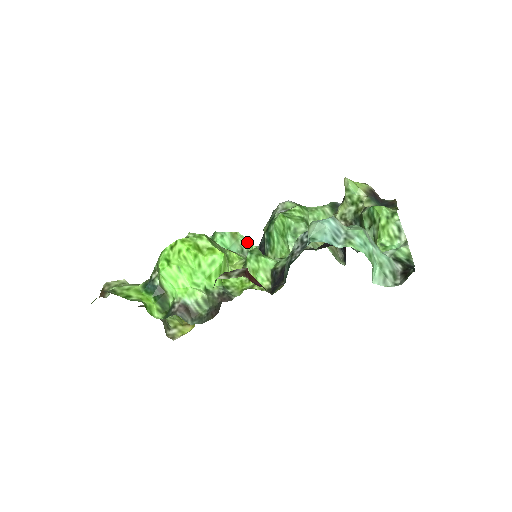
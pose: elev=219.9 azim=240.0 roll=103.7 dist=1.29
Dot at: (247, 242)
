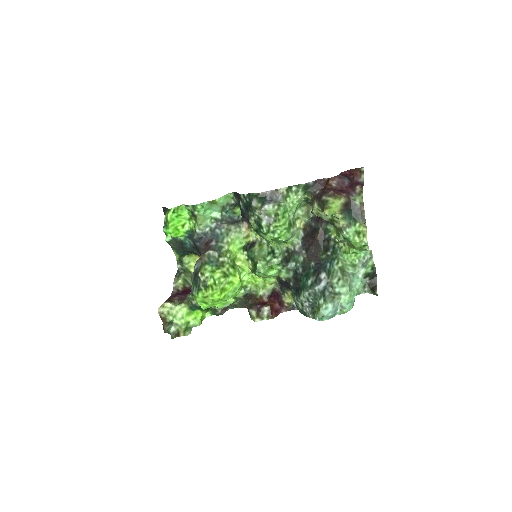
Dot at: (224, 198)
